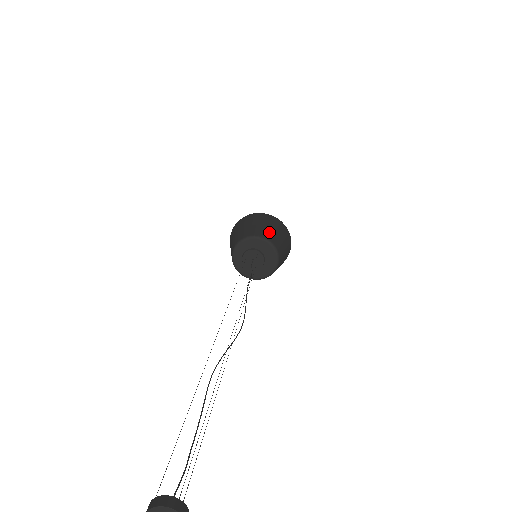
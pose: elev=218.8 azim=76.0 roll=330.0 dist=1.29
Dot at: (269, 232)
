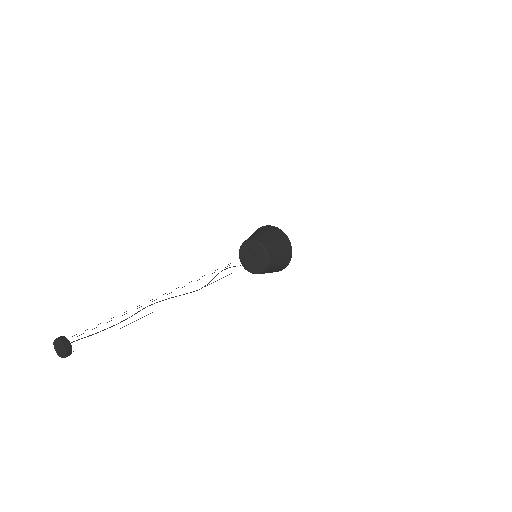
Dot at: (267, 239)
